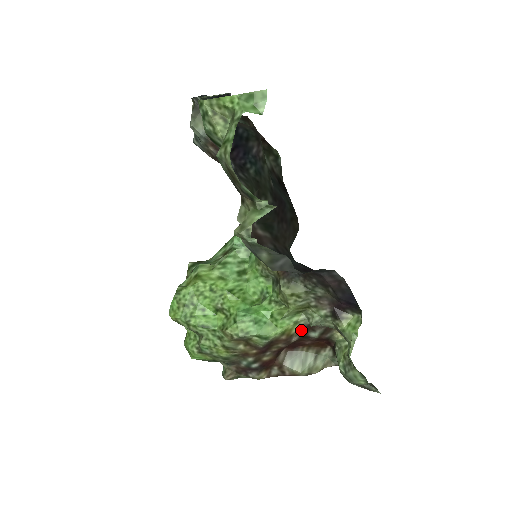
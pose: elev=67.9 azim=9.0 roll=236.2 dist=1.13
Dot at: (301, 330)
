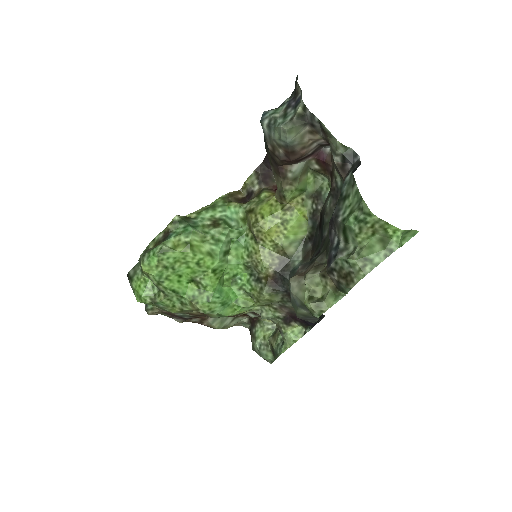
Dot at: (247, 312)
